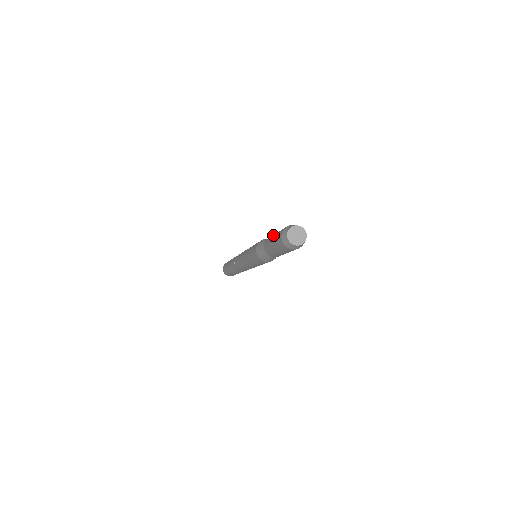
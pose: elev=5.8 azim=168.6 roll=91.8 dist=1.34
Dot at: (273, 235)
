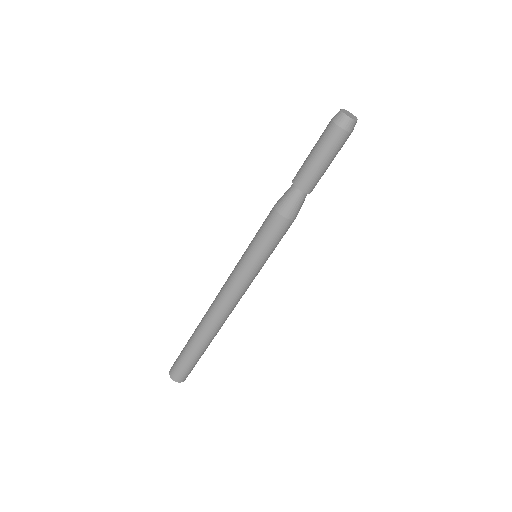
Dot at: occluded
